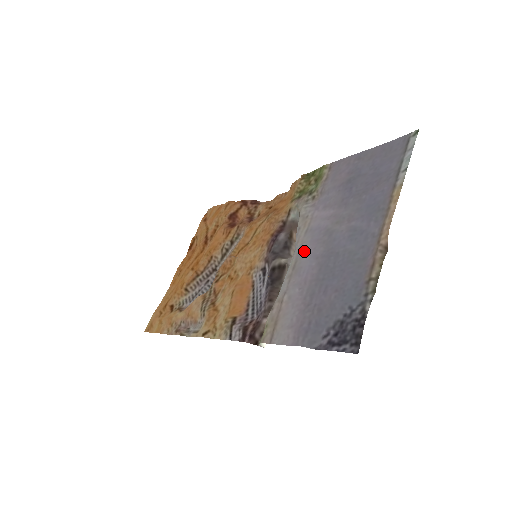
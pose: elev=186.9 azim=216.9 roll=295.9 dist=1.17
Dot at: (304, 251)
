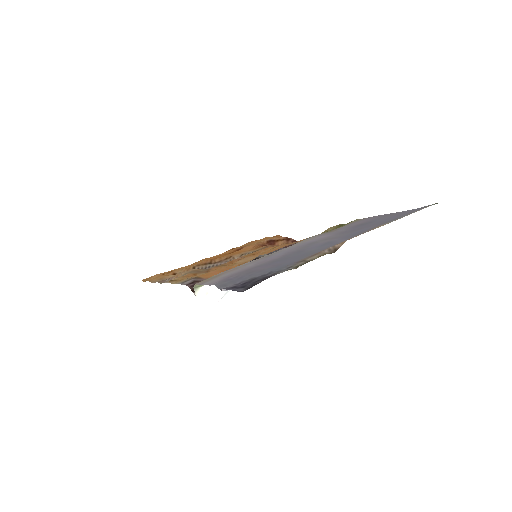
Dot at: (285, 250)
